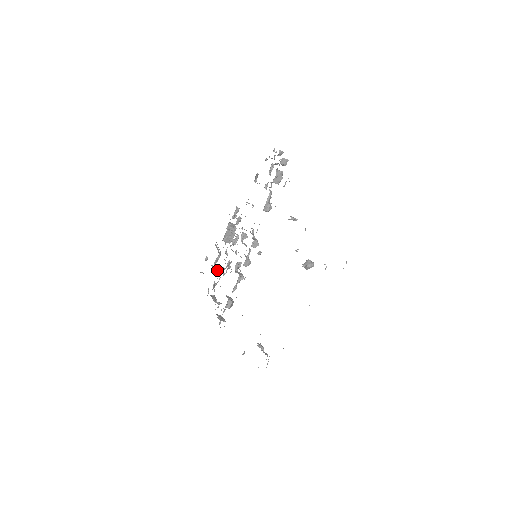
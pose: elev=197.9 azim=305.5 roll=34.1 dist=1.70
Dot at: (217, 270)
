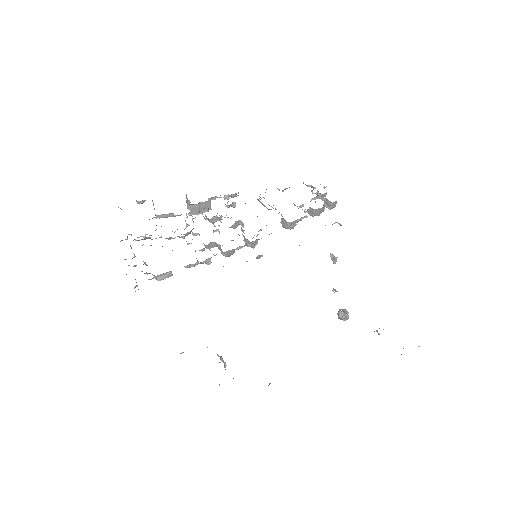
Dot at: occluded
